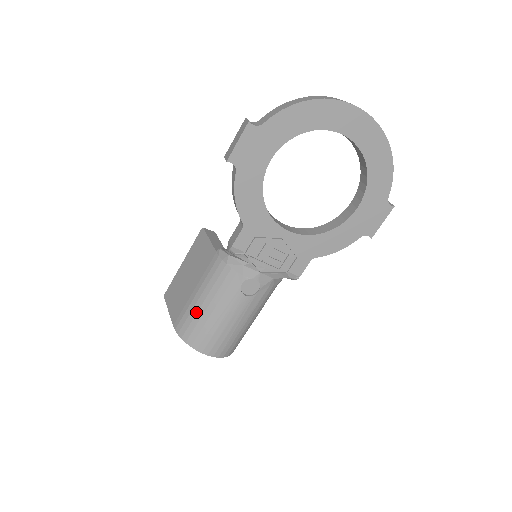
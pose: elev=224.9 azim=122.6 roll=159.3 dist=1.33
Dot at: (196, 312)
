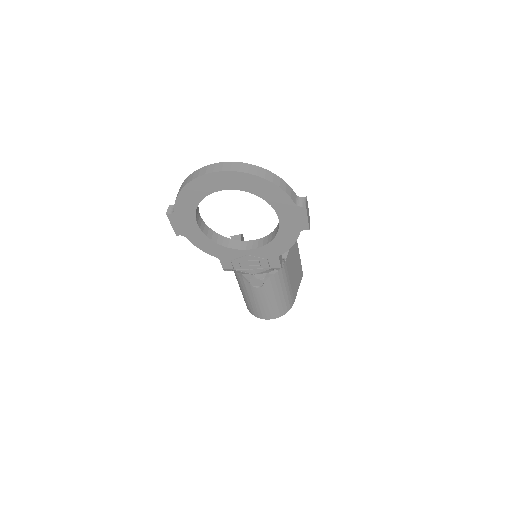
Dot at: (244, 298)
